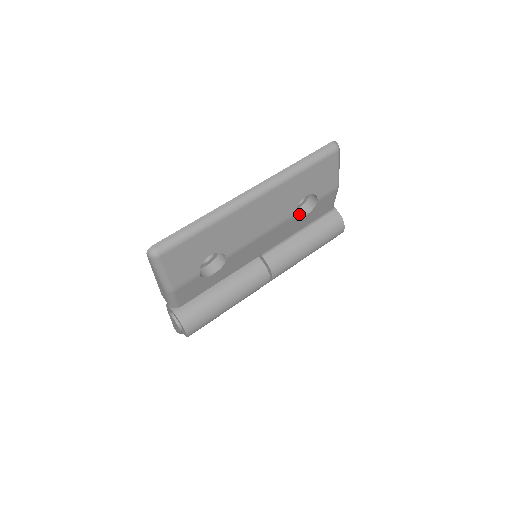
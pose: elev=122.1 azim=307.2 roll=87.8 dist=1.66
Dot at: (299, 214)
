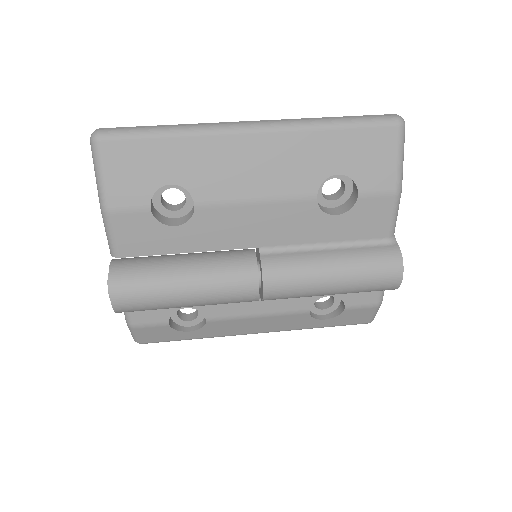
Dot at: (329, 211)
